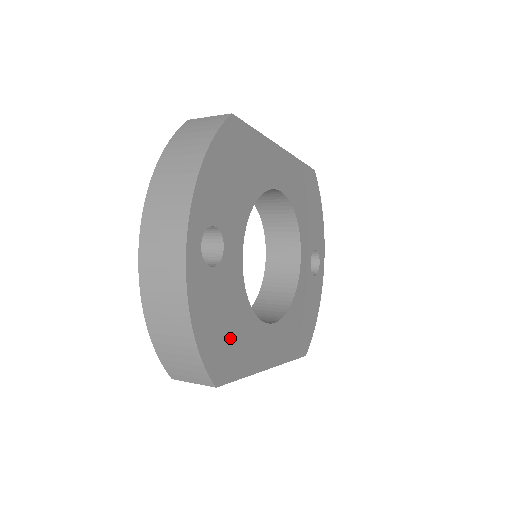
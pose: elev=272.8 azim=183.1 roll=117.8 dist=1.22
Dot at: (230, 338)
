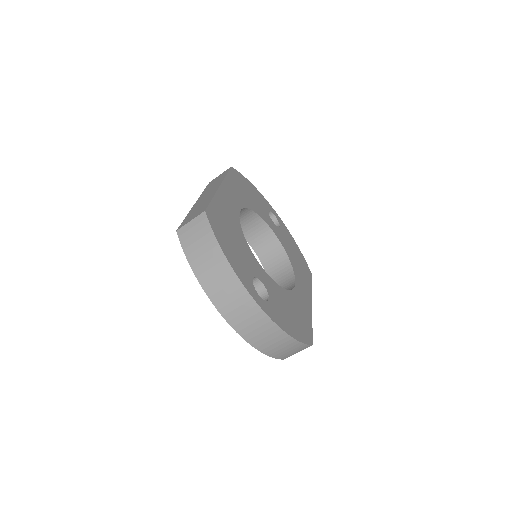
Dot at: (296, 317)
